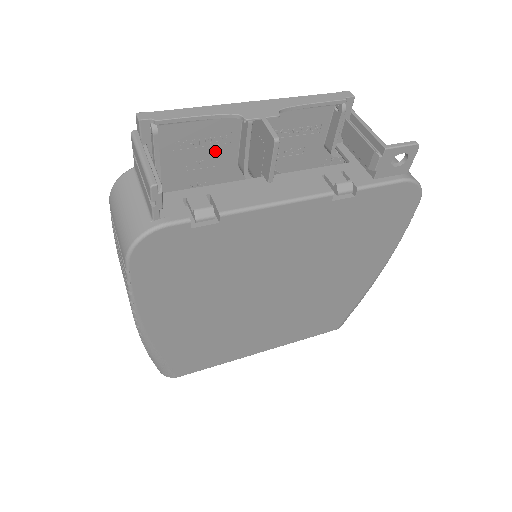
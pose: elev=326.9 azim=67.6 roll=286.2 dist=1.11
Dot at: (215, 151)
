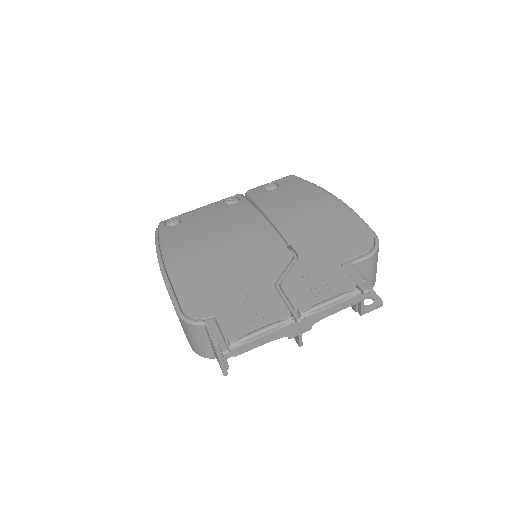
Dot at: (260, 306)
